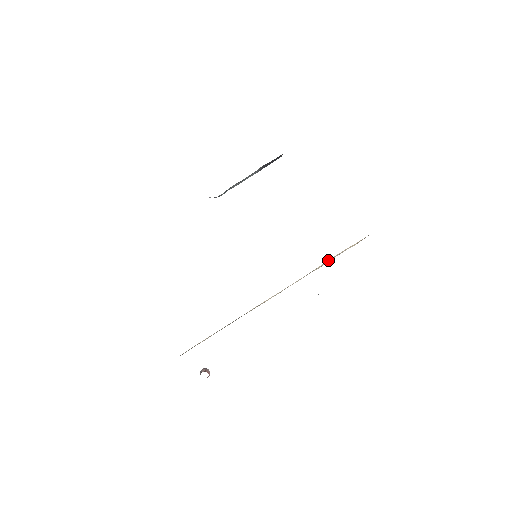
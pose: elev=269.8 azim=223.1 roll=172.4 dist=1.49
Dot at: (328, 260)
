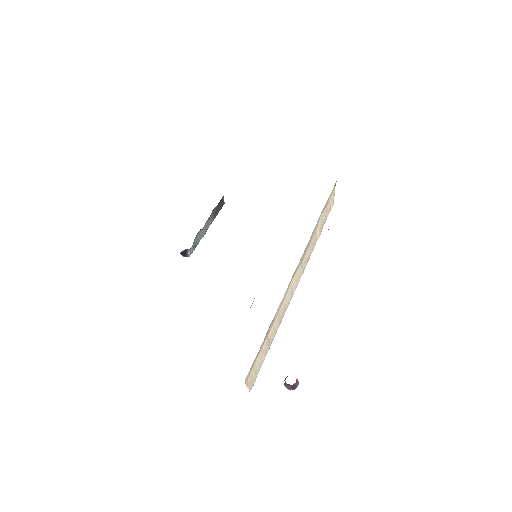
Dot at: (320, 219)
